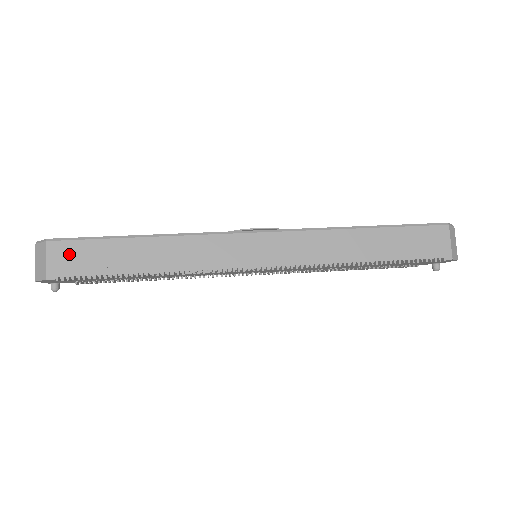
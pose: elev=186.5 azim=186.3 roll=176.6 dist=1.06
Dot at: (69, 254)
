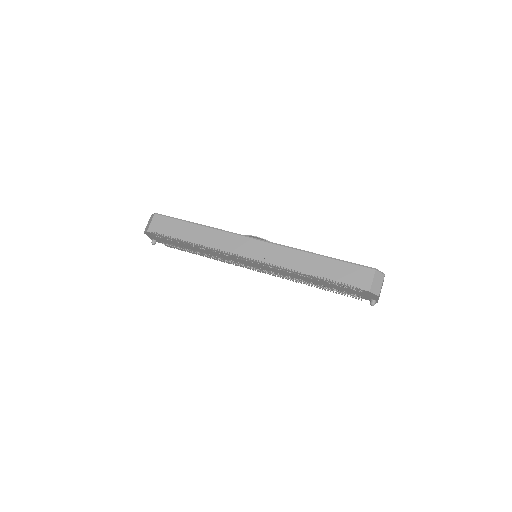
Dot at: (162, 223)
